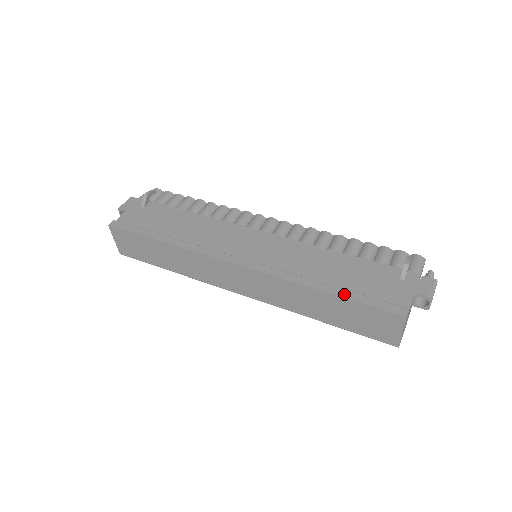
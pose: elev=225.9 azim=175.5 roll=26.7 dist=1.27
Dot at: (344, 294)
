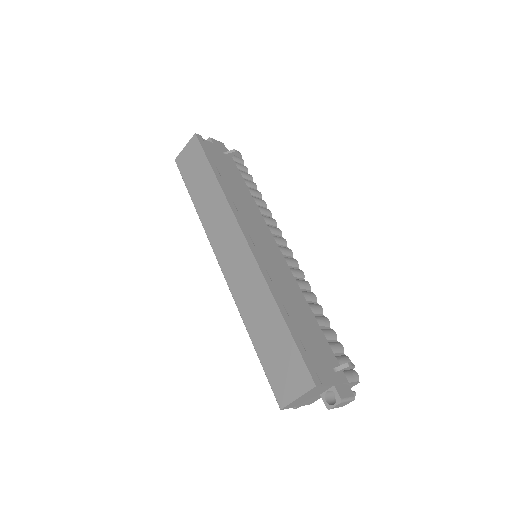
Dot at: (292, 328)
